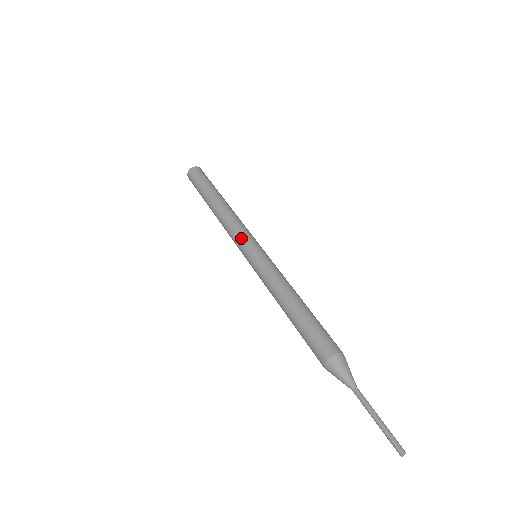
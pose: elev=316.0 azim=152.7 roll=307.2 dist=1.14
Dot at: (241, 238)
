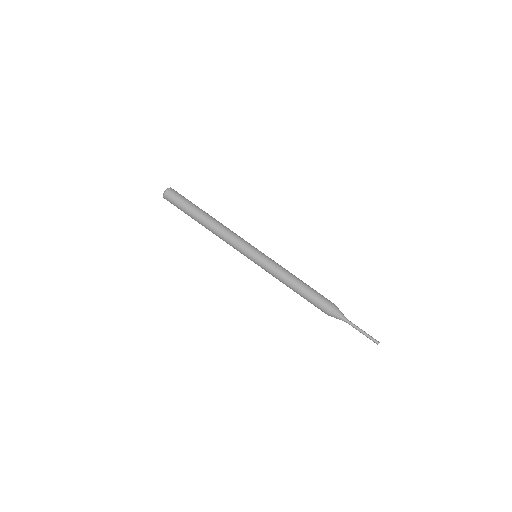
Dot at: (245, 245)
